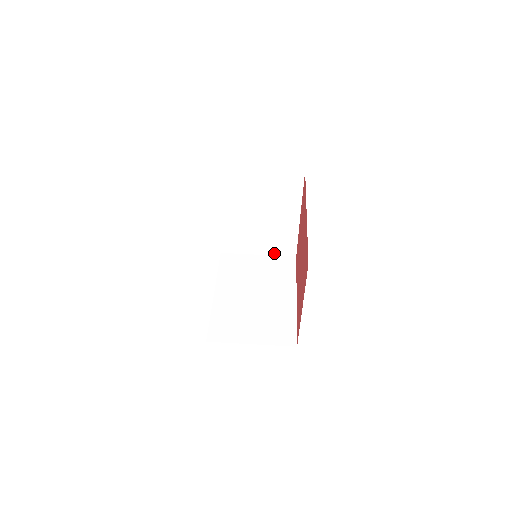
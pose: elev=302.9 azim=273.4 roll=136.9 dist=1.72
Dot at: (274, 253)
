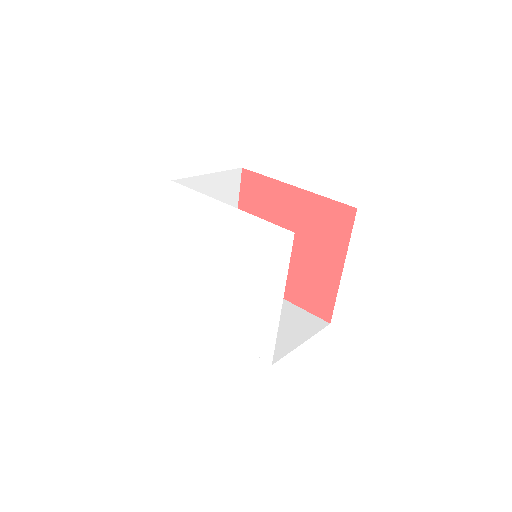
Dot at: occluded
